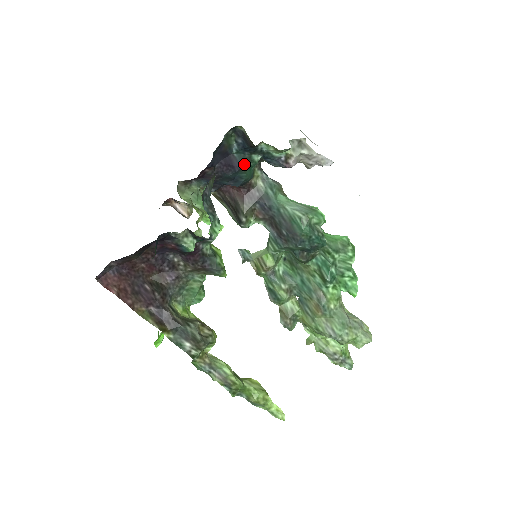
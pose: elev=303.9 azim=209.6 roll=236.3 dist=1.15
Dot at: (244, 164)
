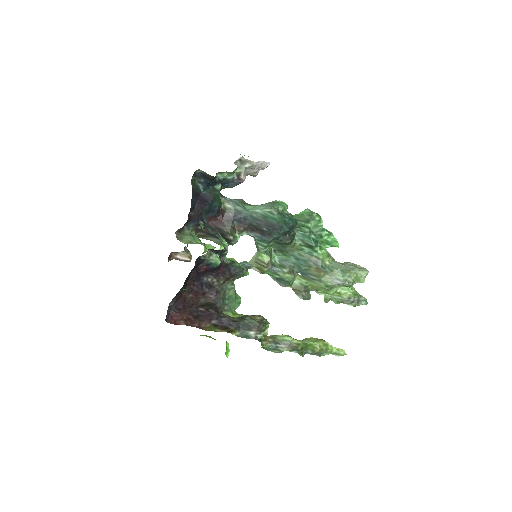
Dot at: (213, 195)
